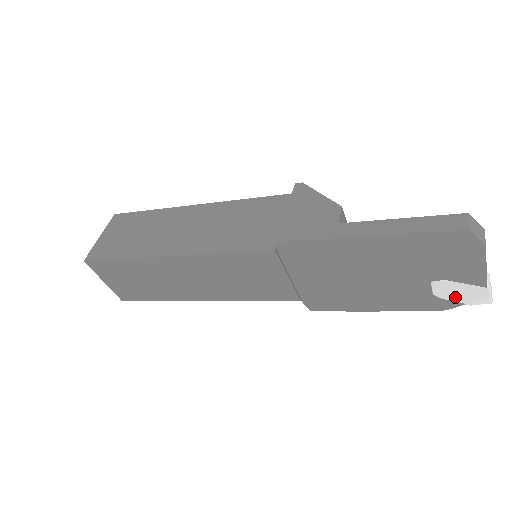
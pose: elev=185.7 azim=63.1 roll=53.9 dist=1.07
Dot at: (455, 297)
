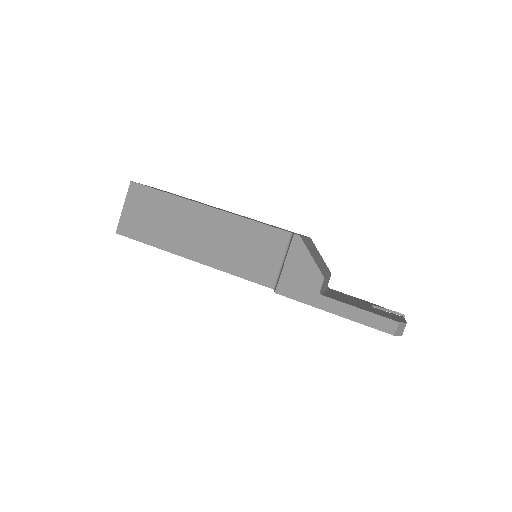
Dot at: occluded
